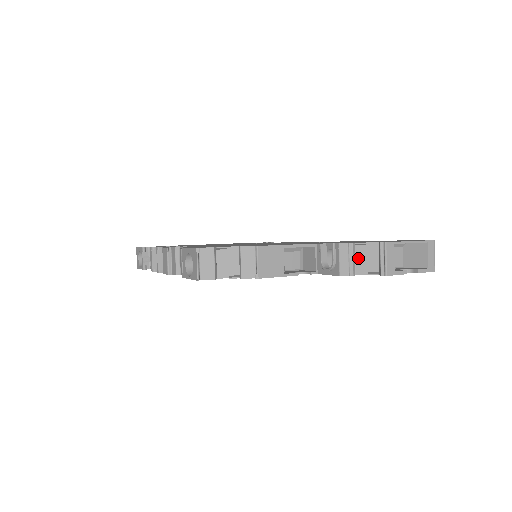
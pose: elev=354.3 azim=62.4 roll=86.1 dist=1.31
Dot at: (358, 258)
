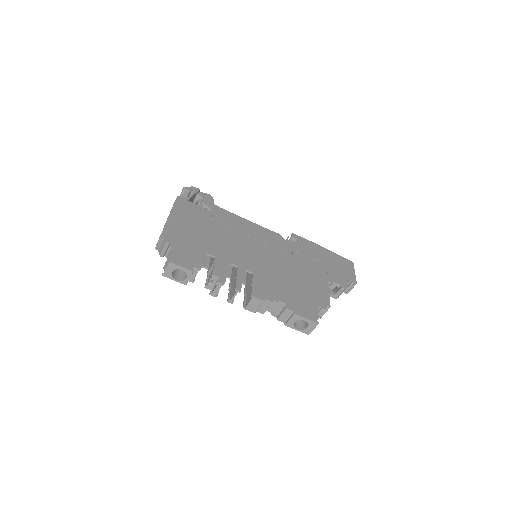
Dot at: occluded
